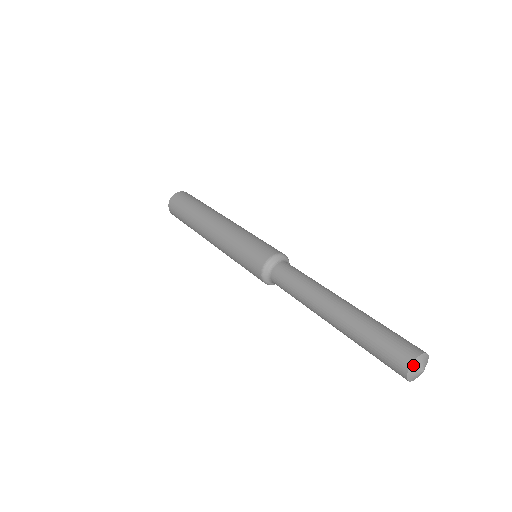
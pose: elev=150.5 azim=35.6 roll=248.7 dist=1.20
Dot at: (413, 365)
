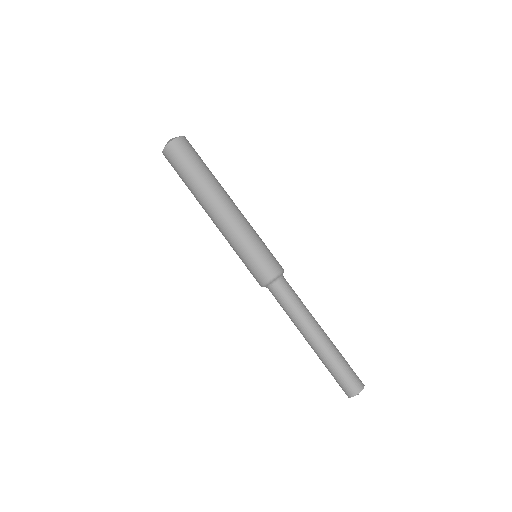
Dot at: occluded
